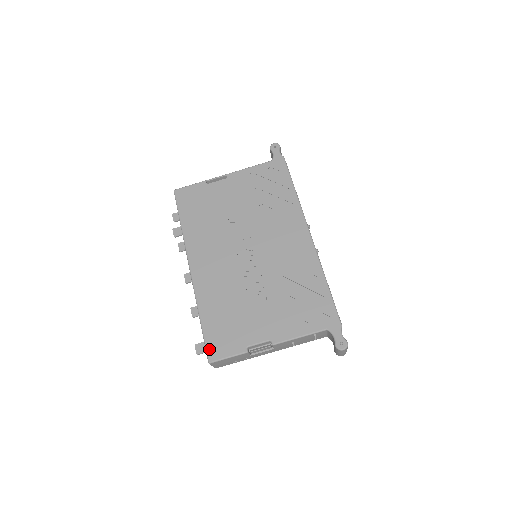
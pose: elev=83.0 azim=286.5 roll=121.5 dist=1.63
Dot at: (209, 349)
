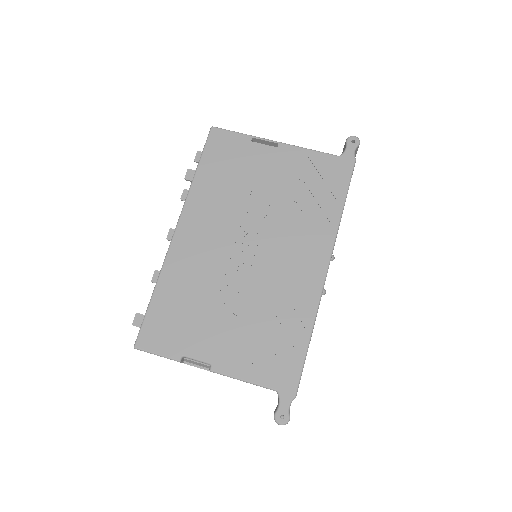
Dot at: (143, 333)
